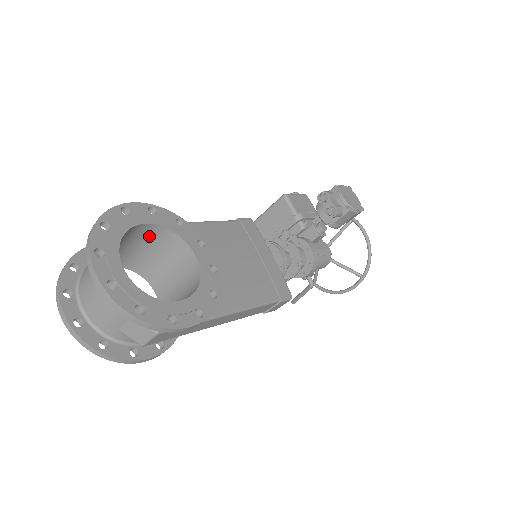
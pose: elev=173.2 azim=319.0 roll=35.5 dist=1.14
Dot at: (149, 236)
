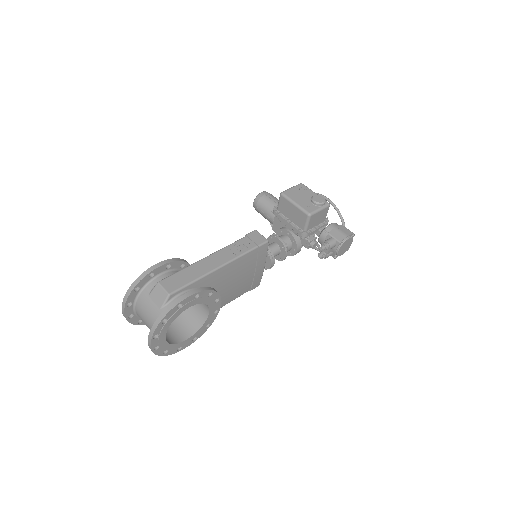
Dot at: occluded
